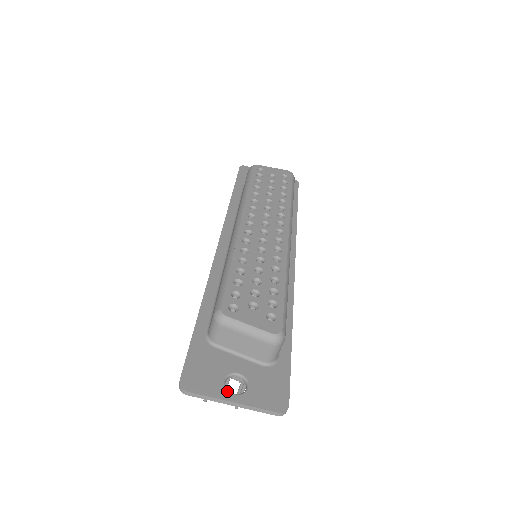
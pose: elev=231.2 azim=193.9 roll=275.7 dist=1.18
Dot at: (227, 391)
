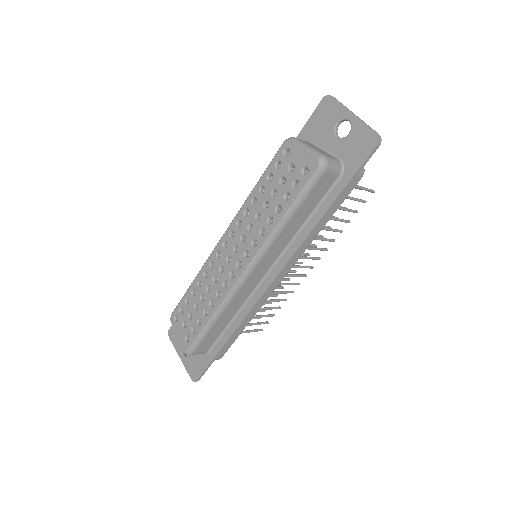
Dot at: (180, 350)
